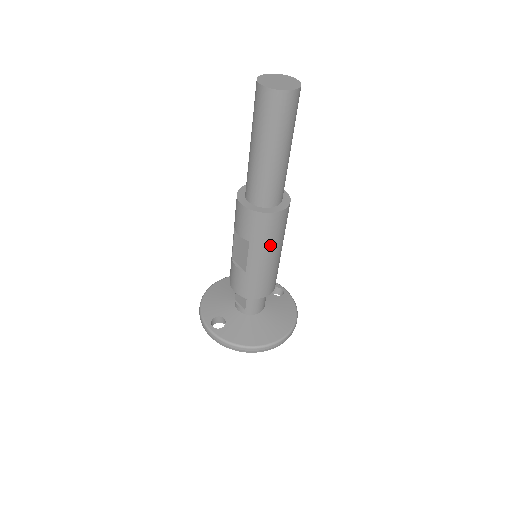
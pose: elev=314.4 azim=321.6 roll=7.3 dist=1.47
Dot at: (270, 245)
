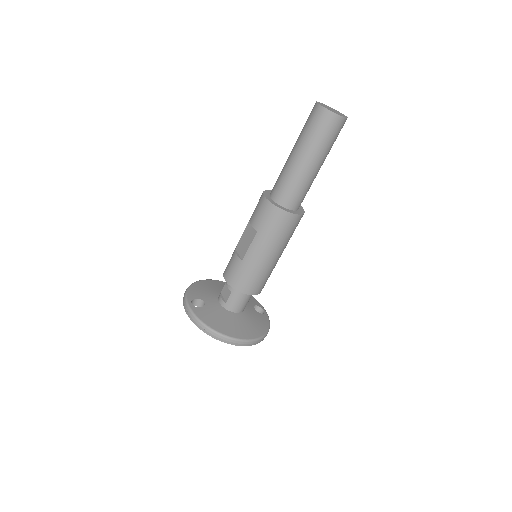
Dot at: (273, 242)
